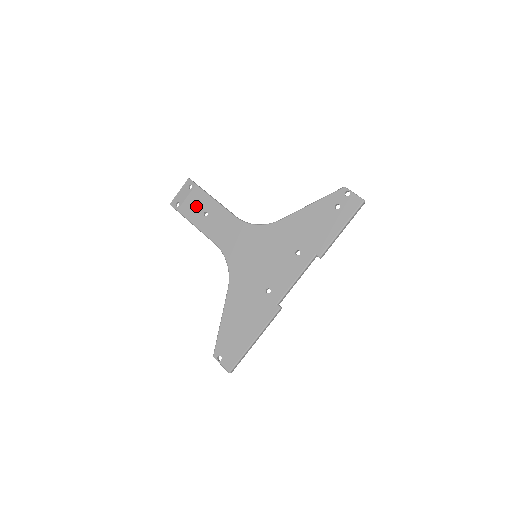
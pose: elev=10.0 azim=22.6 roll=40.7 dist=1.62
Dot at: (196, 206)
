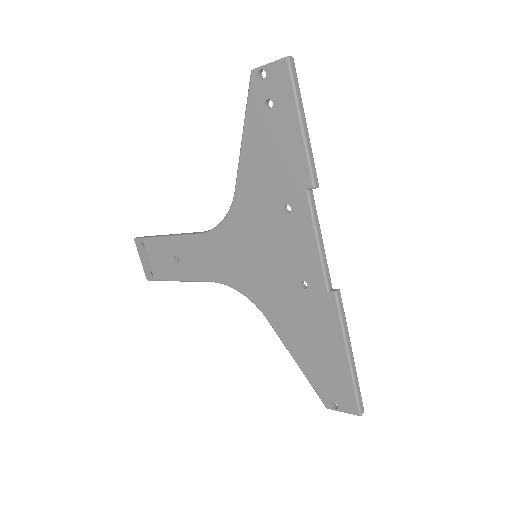
Dot at: (163, 260)
